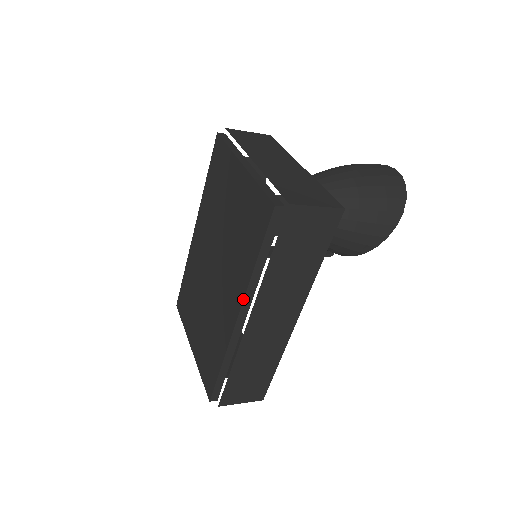
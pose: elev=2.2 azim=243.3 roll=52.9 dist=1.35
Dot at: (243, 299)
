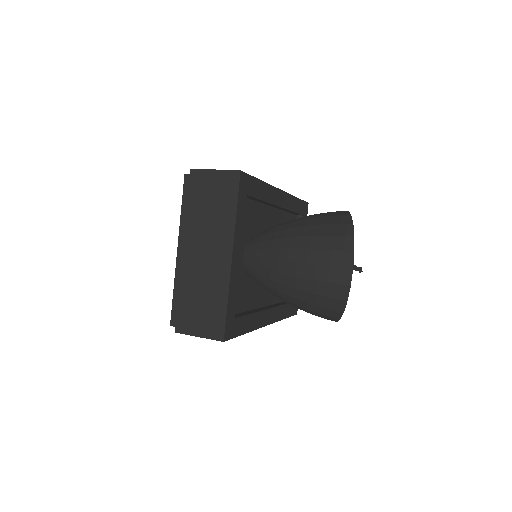
Dot at: occluded
